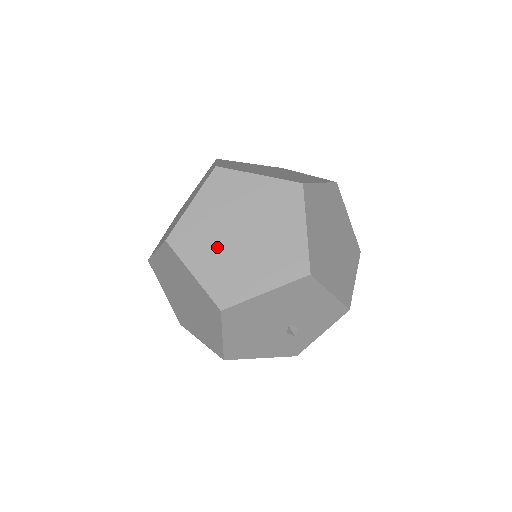
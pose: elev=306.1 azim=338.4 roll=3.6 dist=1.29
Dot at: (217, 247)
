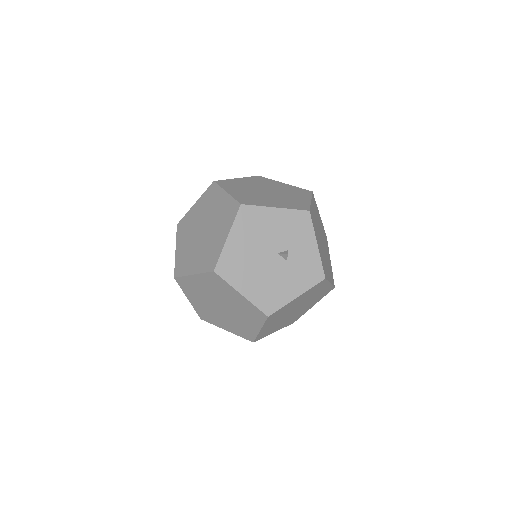
Dot at: (196, 250)
